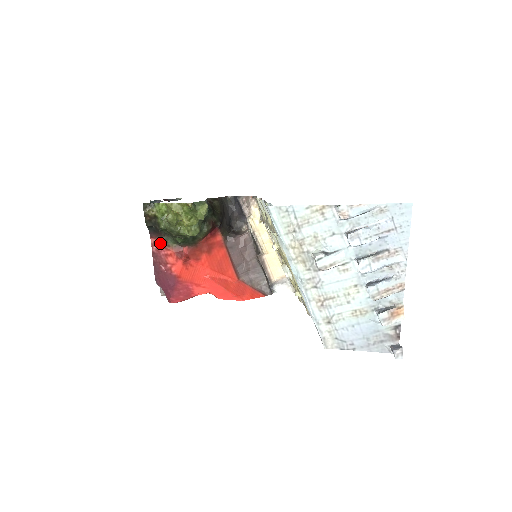
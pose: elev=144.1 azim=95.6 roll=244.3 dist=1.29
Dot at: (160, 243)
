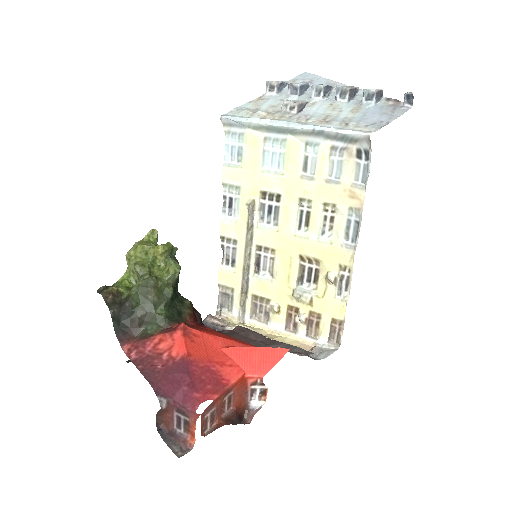
Dot at: (138, 341)
